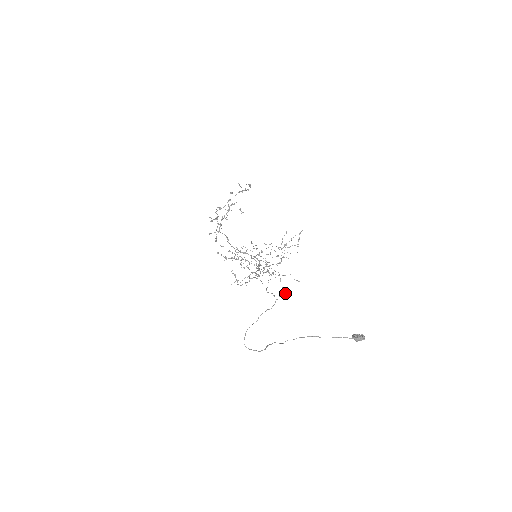
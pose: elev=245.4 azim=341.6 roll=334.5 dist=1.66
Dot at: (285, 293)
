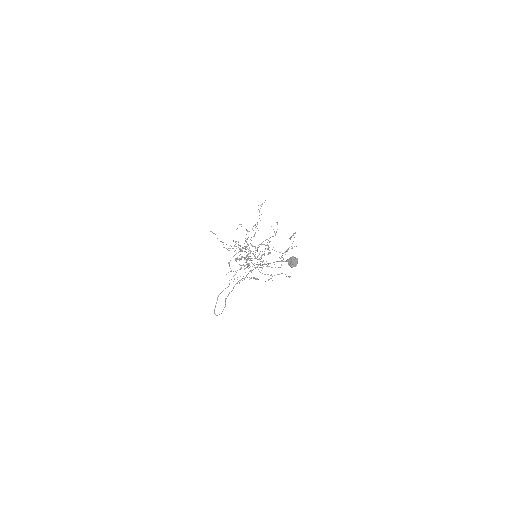
Dot at: (254, 256)
